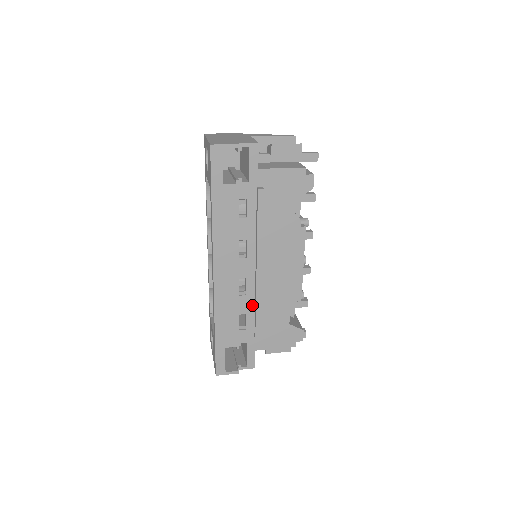
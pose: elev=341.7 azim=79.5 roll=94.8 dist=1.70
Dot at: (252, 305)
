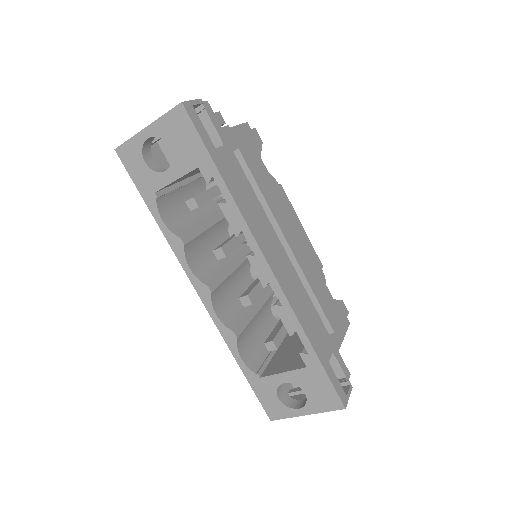
Dot at: (306, 295)
